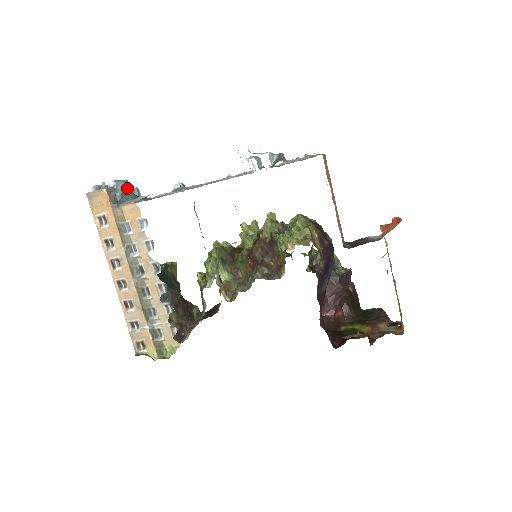
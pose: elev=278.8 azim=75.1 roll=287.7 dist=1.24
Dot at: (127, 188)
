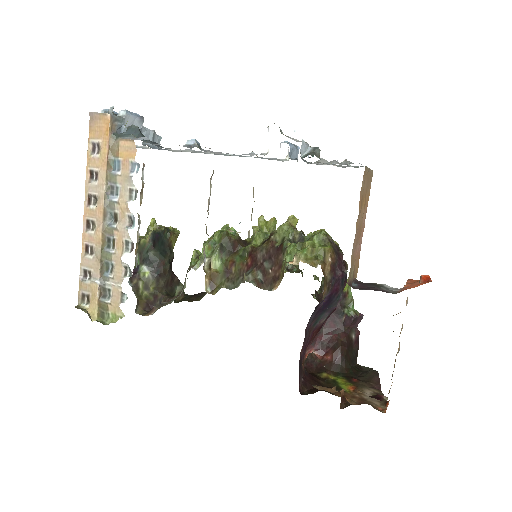
Dot at: (139, 125)
